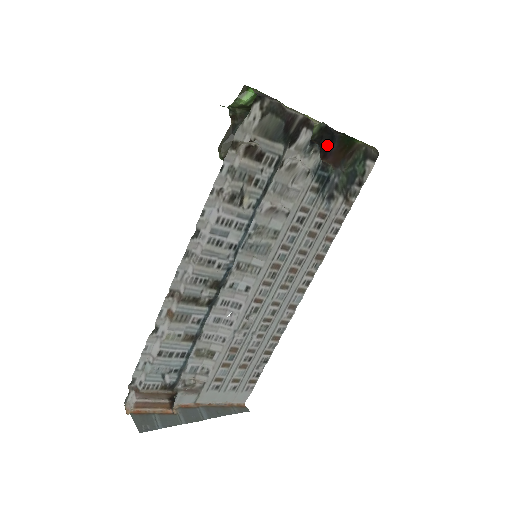
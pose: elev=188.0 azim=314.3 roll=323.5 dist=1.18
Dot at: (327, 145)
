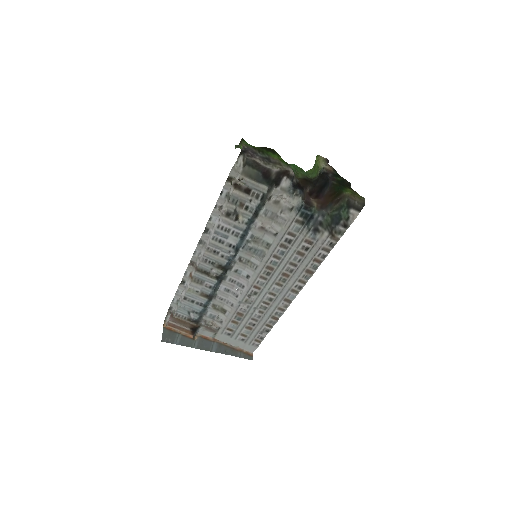
Dot at: (320, 188)
